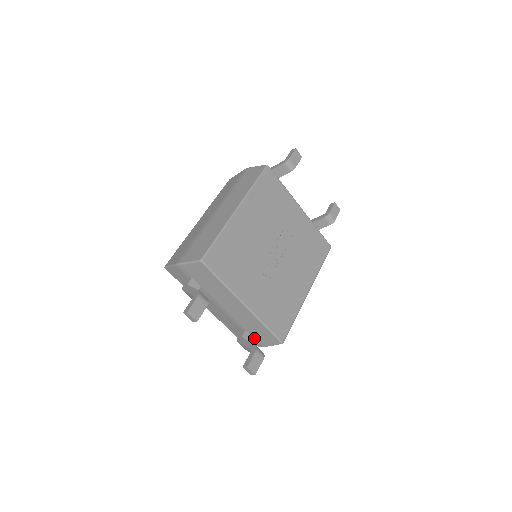
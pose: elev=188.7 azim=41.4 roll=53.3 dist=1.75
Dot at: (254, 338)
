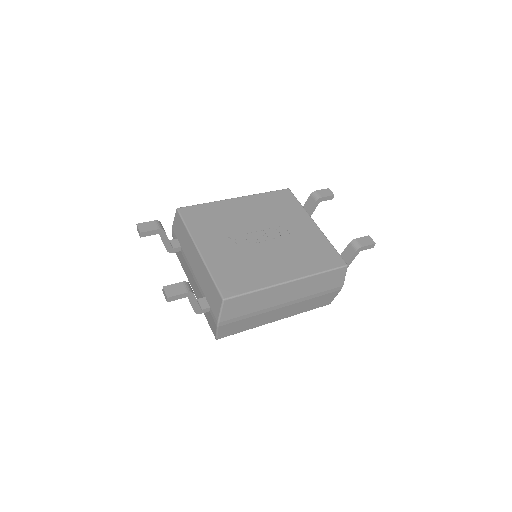
Dot at: (211, 309)
